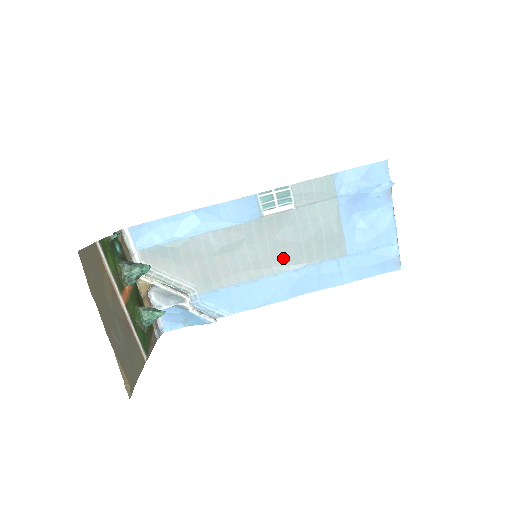
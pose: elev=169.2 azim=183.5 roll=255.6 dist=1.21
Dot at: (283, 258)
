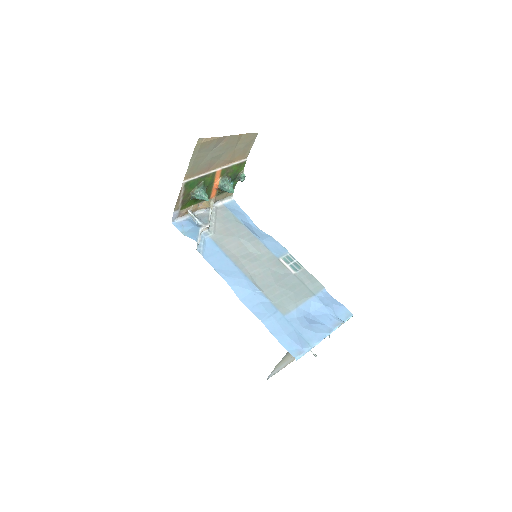
Dot at: (259, 278)
